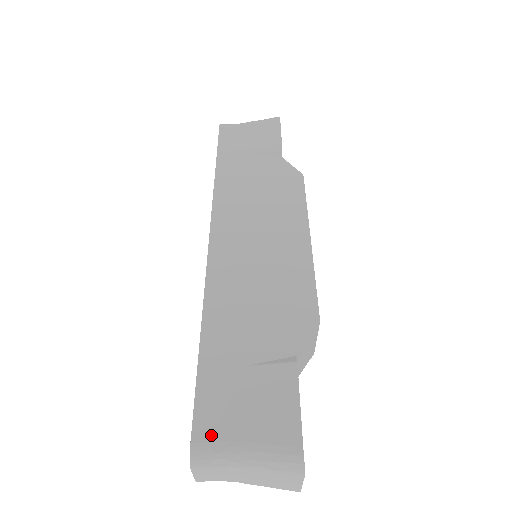
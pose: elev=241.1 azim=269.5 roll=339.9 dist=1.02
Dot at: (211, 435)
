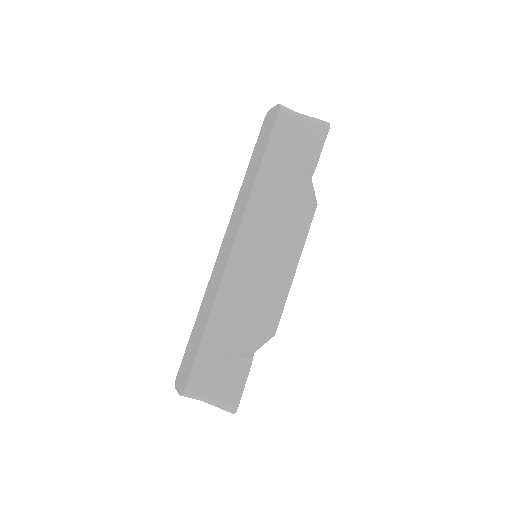
Dot at: (196, 387)
